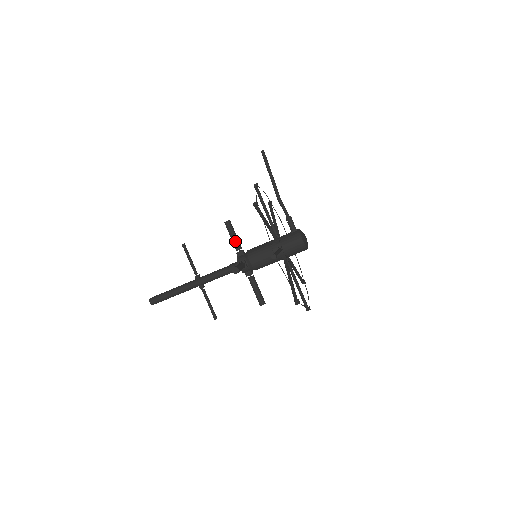
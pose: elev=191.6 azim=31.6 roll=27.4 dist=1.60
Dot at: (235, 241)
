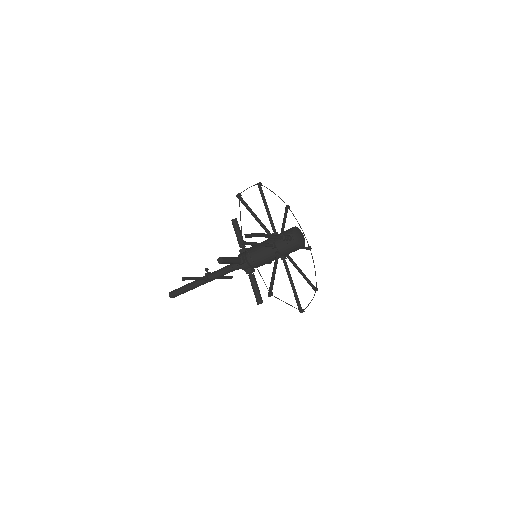
Dot at: (234, 263)
